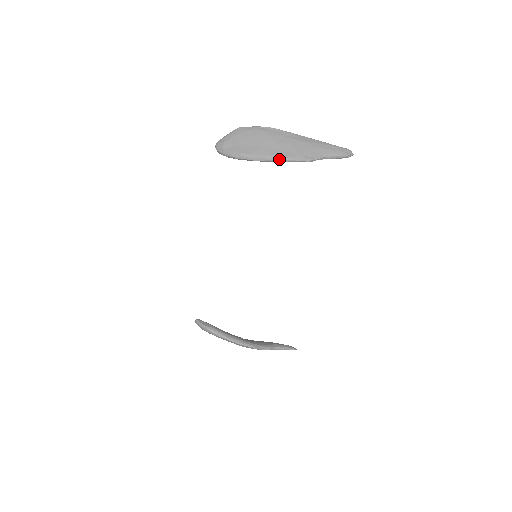
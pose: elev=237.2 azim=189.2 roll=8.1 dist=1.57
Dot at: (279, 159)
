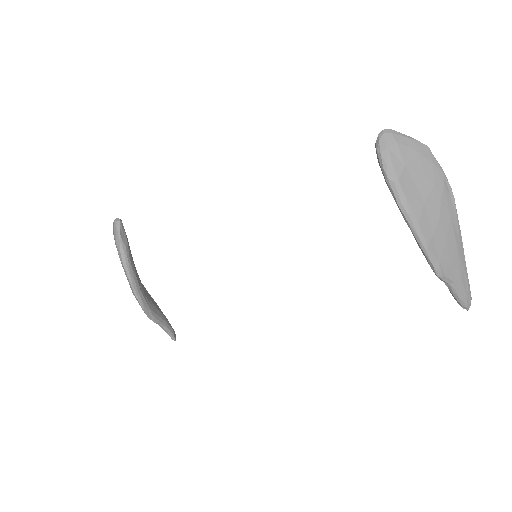
Dot at: (421, 239)
